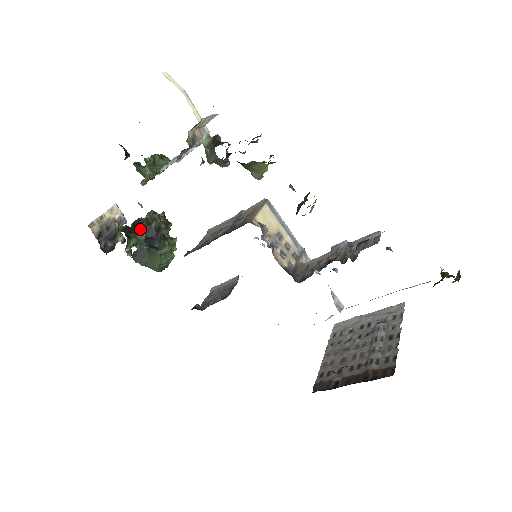
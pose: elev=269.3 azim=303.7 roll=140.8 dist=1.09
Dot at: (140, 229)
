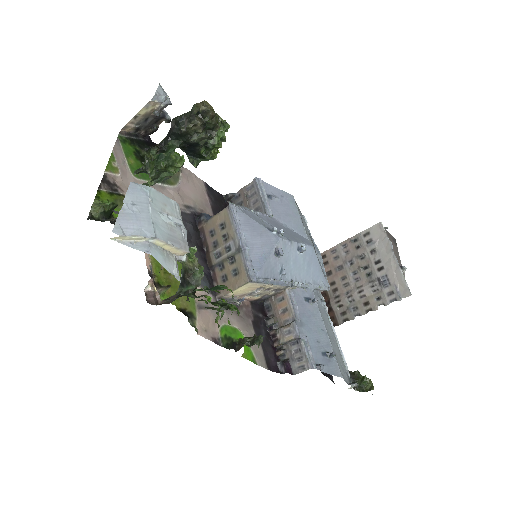
Dot at: (177, 137)
